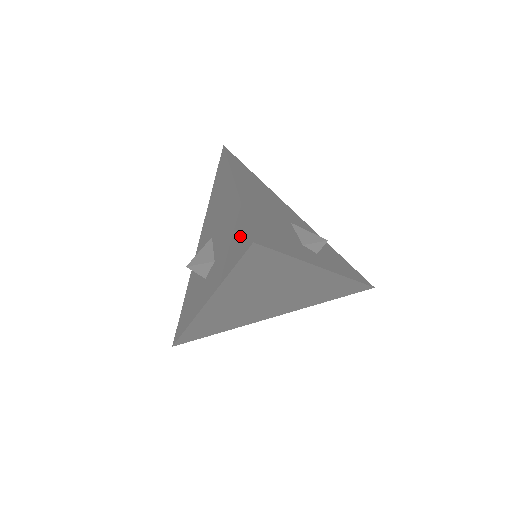
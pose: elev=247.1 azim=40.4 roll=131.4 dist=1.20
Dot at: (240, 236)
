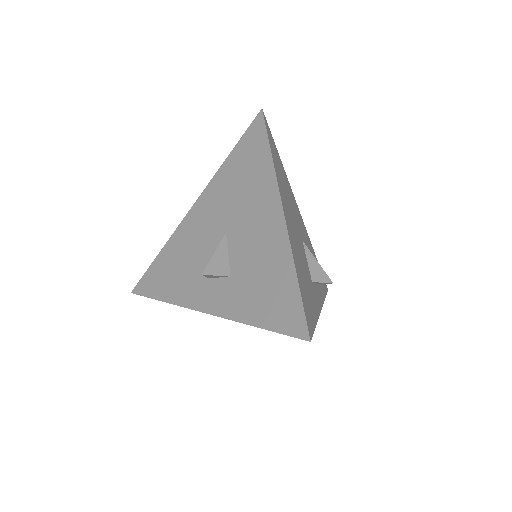
Dot at: (287, 304)
